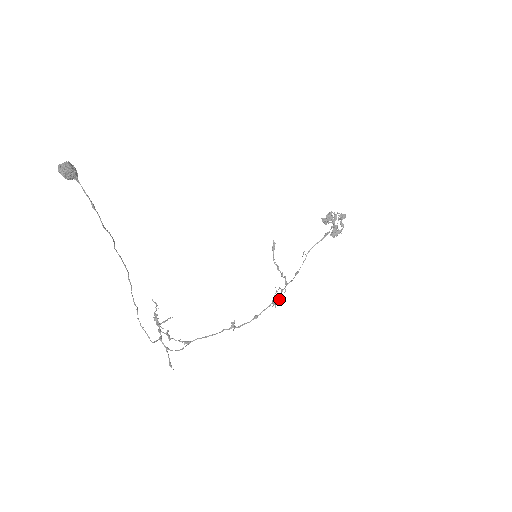
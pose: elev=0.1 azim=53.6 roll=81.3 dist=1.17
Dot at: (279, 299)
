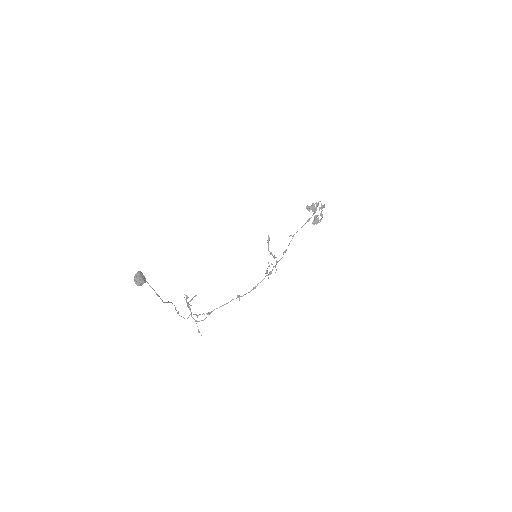
Dot at: (271, 273)
